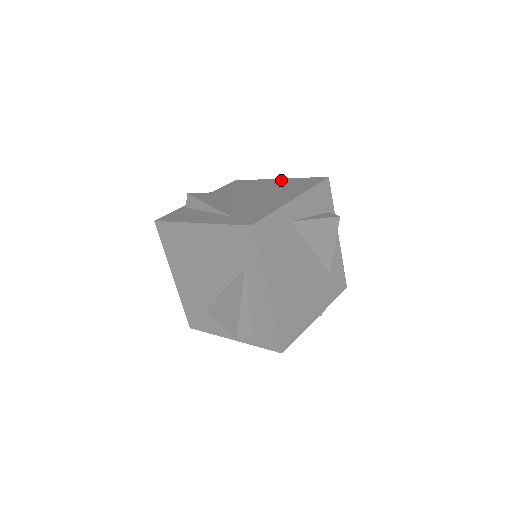
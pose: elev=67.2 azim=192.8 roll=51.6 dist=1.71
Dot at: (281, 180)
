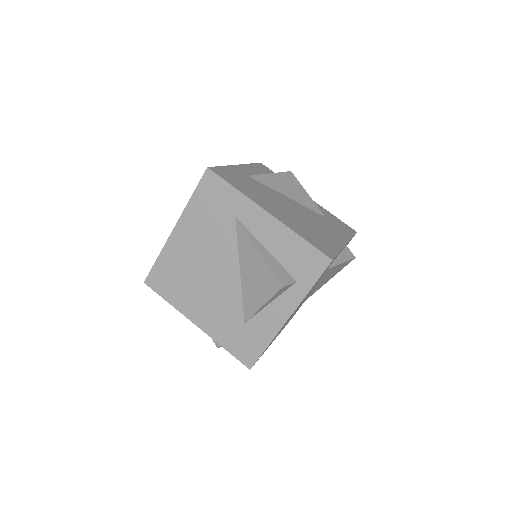
Dot at: occluded
